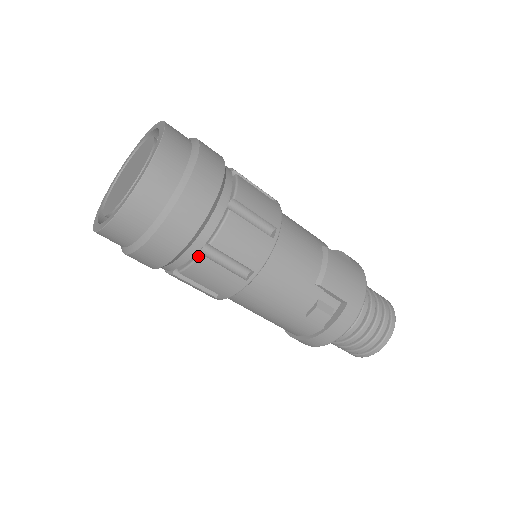
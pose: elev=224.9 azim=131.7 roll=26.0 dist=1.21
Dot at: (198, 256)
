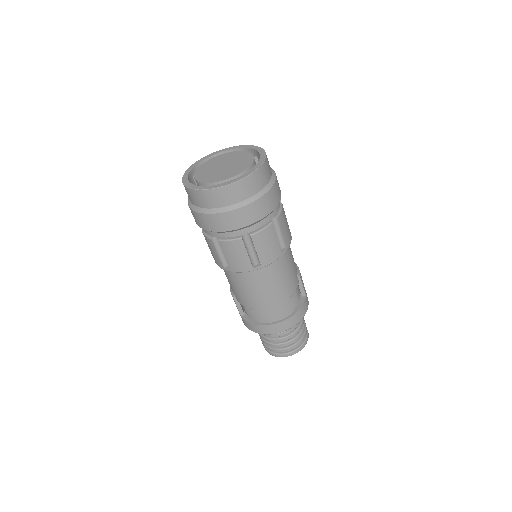
Dot at: (270, 224)
